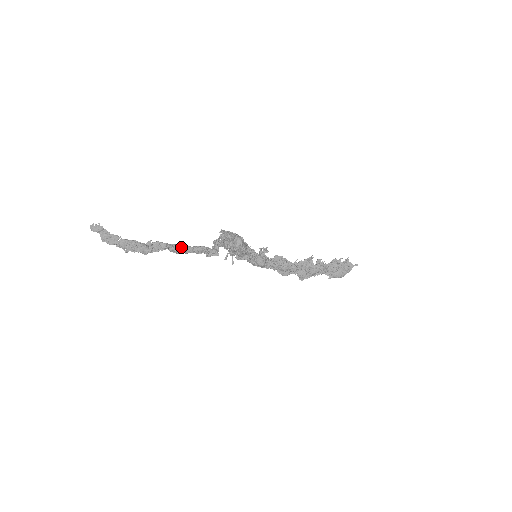
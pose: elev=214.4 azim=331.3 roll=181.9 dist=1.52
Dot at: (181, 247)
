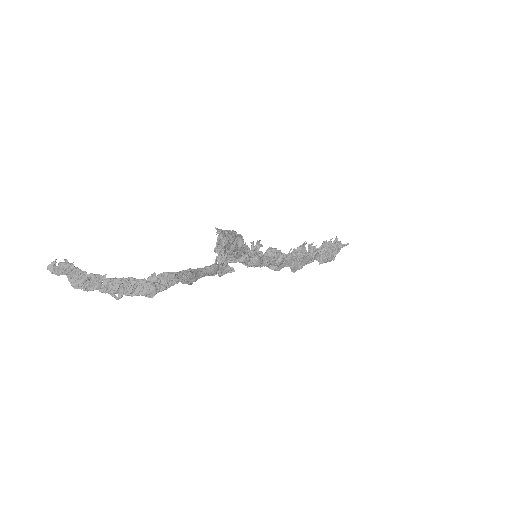
Dot at: (193, 272)
